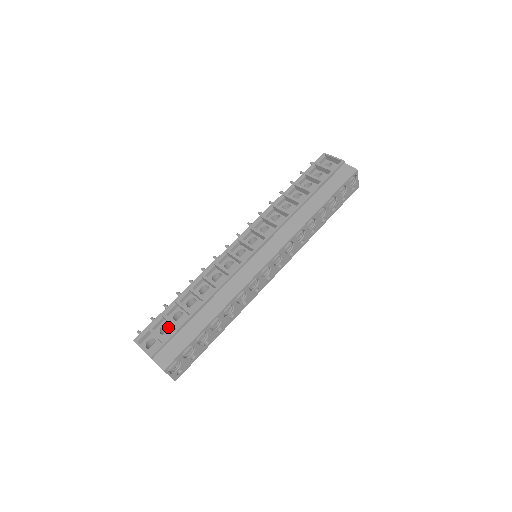
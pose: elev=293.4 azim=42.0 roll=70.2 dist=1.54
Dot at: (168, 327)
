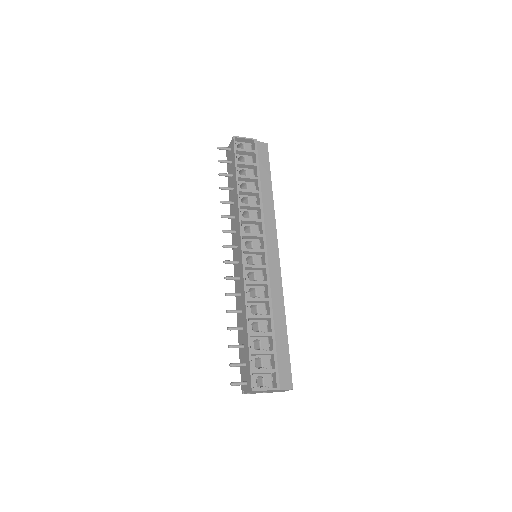
Dot at: (253, 360)
